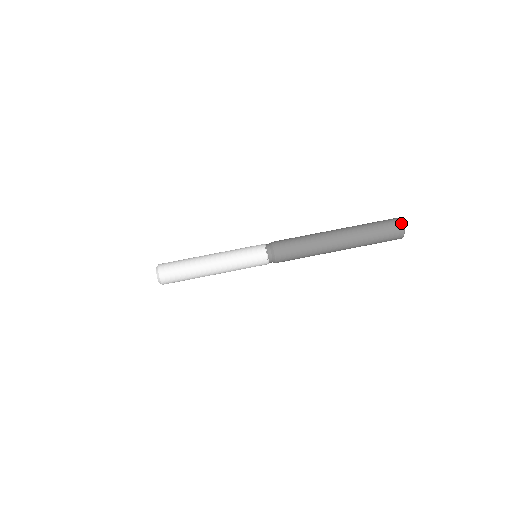
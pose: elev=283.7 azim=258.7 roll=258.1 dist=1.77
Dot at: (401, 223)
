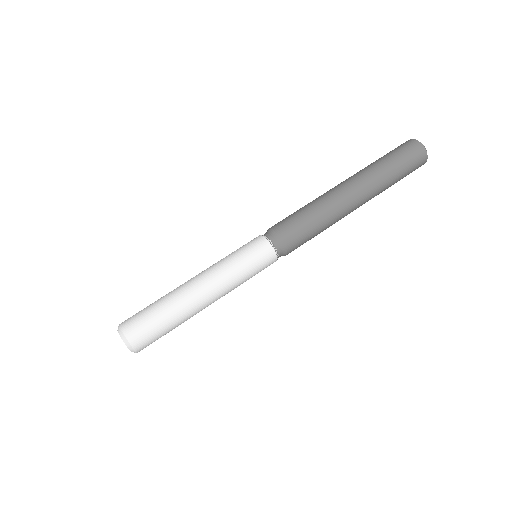
Dot at: (414, 140)
